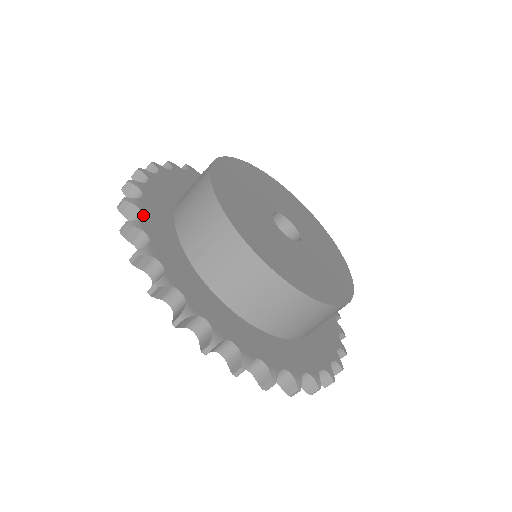
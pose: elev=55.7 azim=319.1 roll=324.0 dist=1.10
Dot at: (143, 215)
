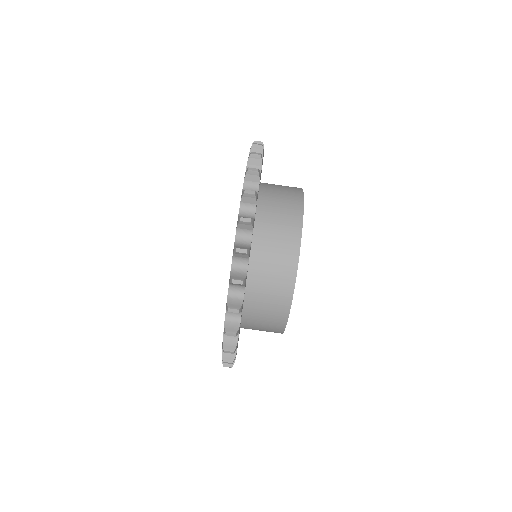
Dot at: occluded
